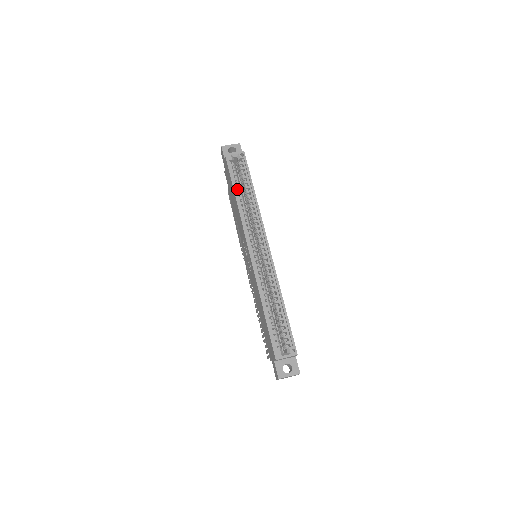
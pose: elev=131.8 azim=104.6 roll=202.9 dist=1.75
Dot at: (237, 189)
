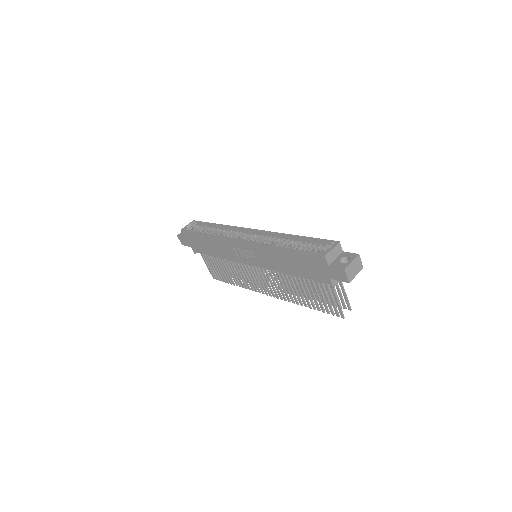
Dot at: occluded
